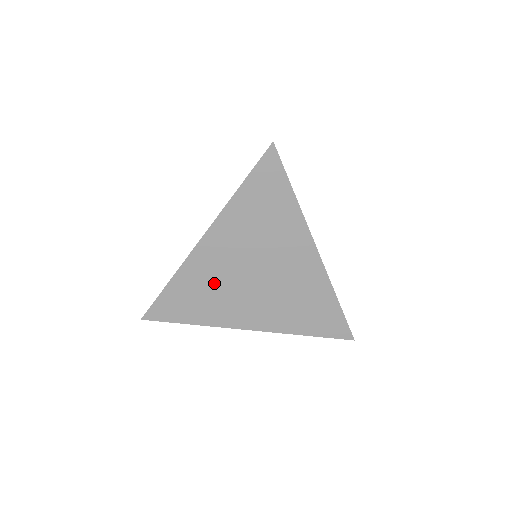
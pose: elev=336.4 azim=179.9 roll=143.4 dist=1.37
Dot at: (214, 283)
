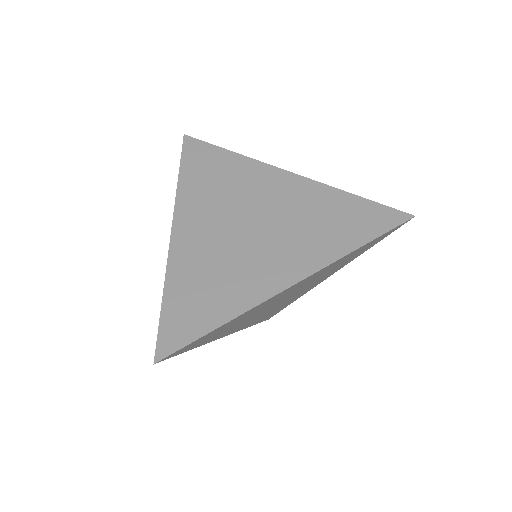
Dot at: (213, 262)
